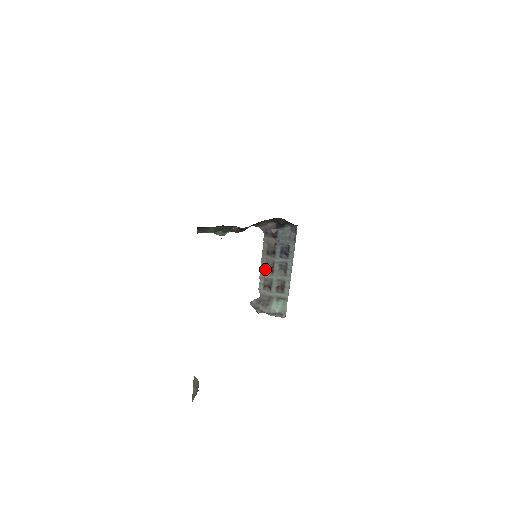
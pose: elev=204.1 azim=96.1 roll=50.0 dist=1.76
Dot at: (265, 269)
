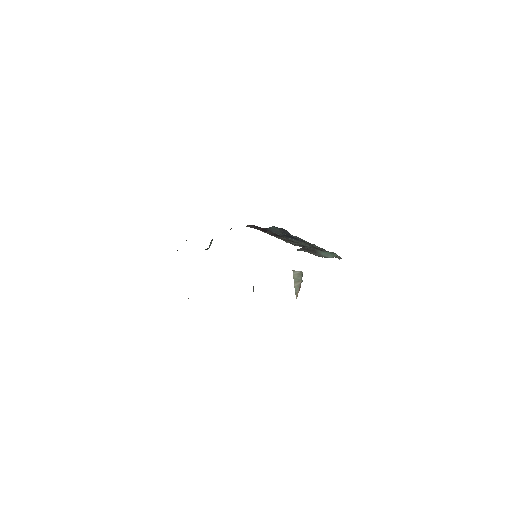
Dot at: (285, 240)
